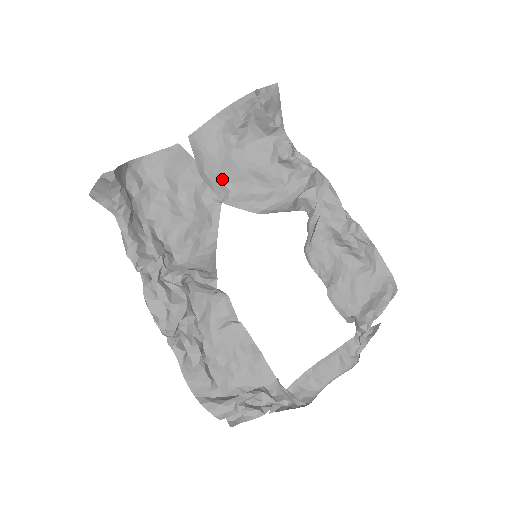
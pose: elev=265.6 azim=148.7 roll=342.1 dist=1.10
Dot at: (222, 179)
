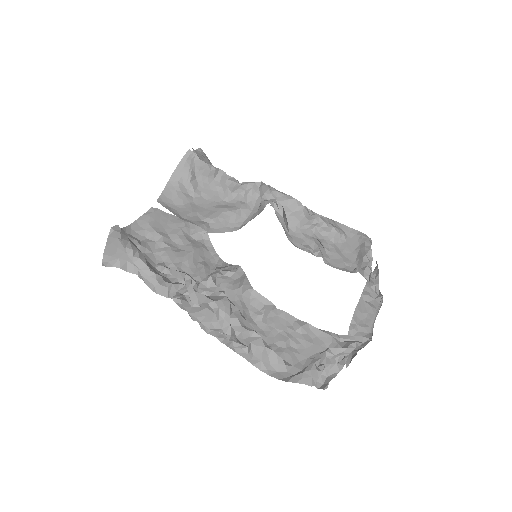
Dot at: (198, 218)
